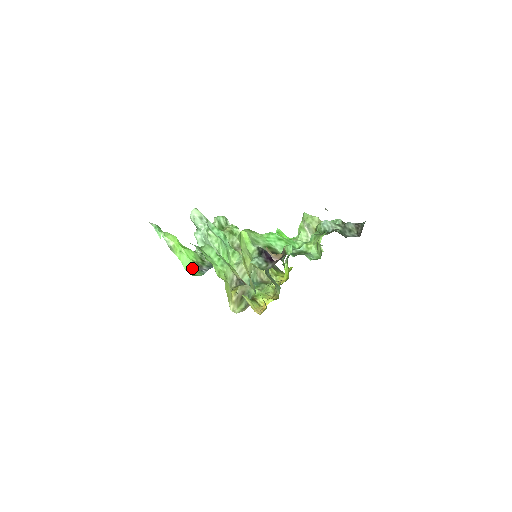
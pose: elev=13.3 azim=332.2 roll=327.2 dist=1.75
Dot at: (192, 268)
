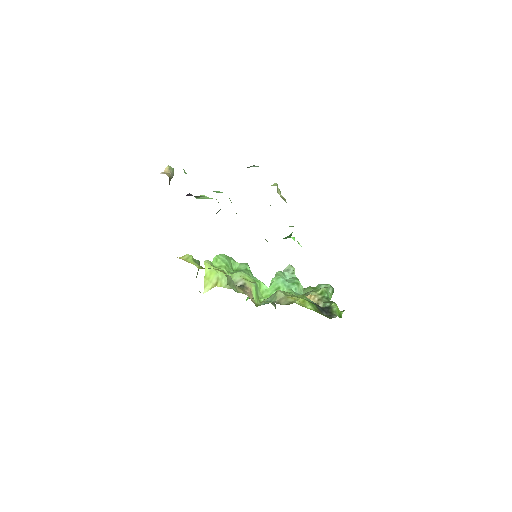
Dot at: occluded
